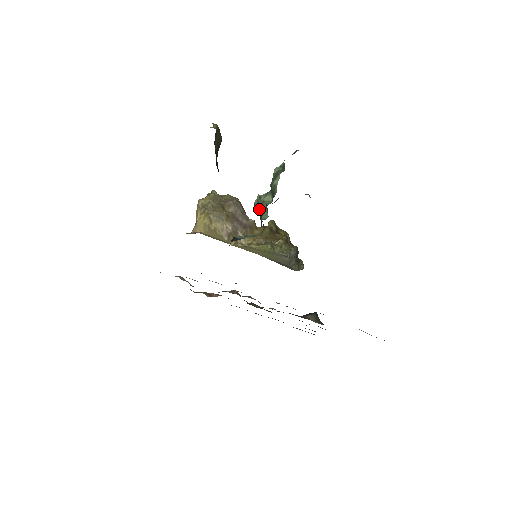
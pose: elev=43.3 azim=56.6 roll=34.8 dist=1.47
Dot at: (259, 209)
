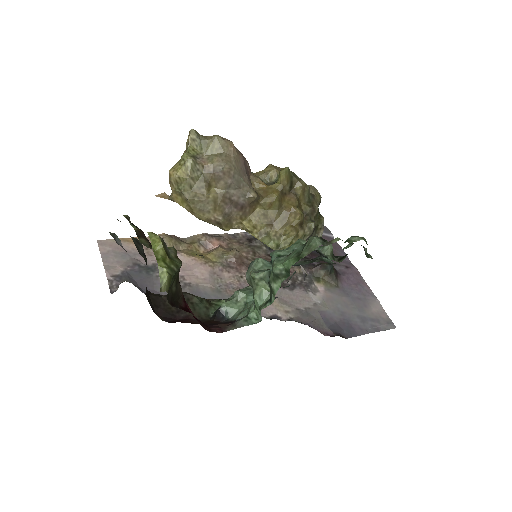
Dot at: (252, 287)
